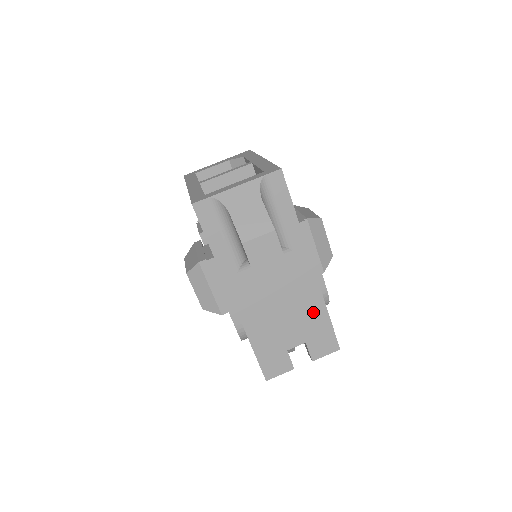
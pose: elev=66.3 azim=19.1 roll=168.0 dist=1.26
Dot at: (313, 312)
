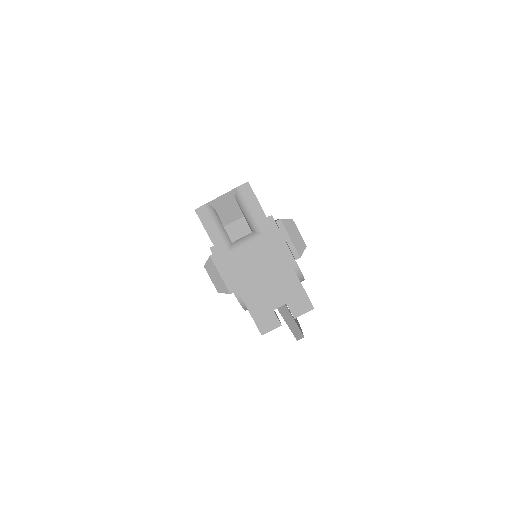
Dot at: (288, 279)
